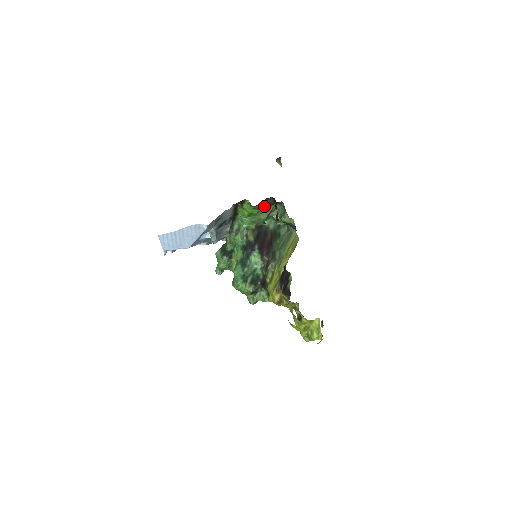
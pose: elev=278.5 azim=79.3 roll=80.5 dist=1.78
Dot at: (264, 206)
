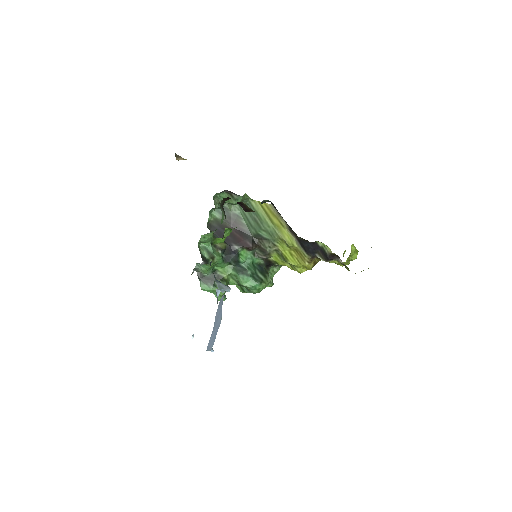
Dot at: occluded
